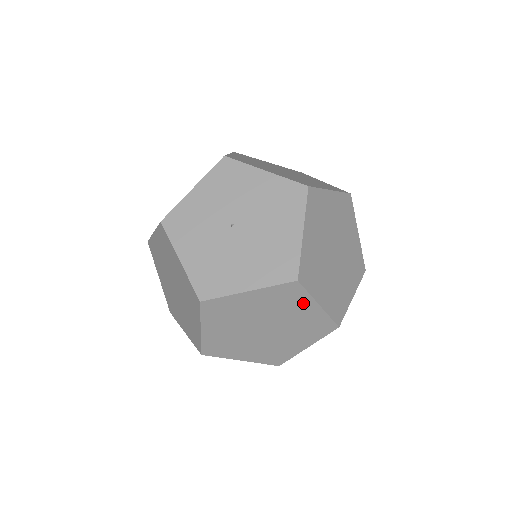
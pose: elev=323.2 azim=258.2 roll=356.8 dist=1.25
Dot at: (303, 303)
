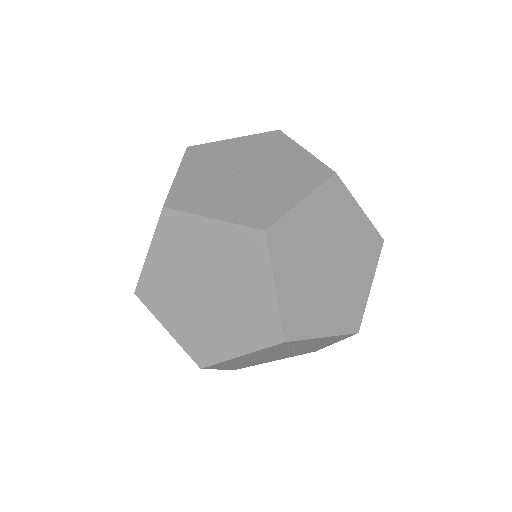
Dot at: (349, 208)
